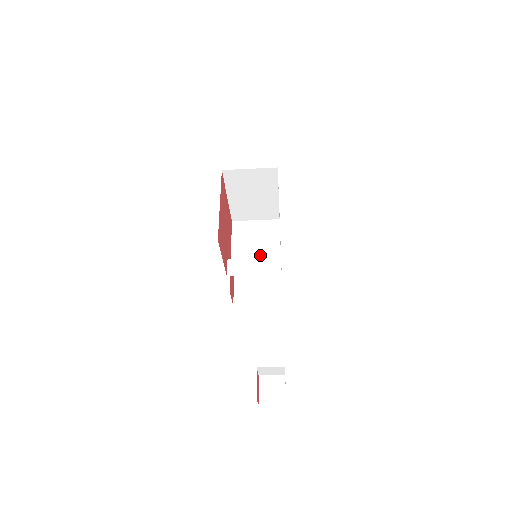
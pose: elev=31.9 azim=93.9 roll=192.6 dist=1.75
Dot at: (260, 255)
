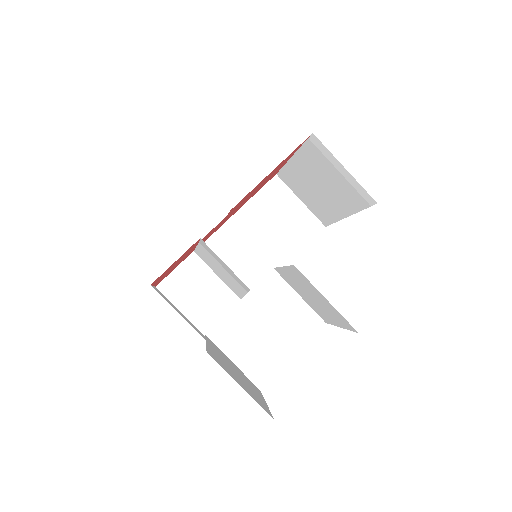
Dot at: (234, 283)
